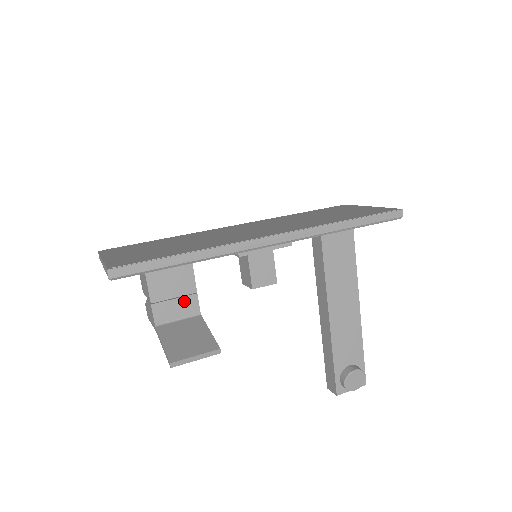
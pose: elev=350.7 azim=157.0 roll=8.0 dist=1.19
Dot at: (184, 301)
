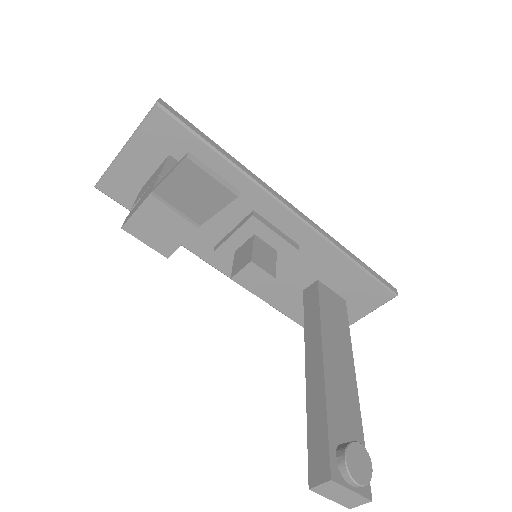
Dot at: occluded
